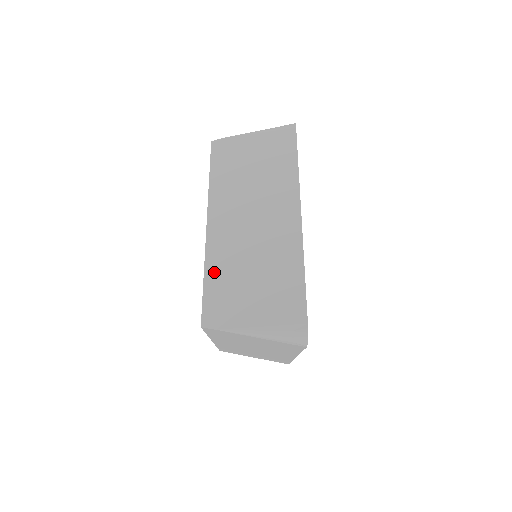
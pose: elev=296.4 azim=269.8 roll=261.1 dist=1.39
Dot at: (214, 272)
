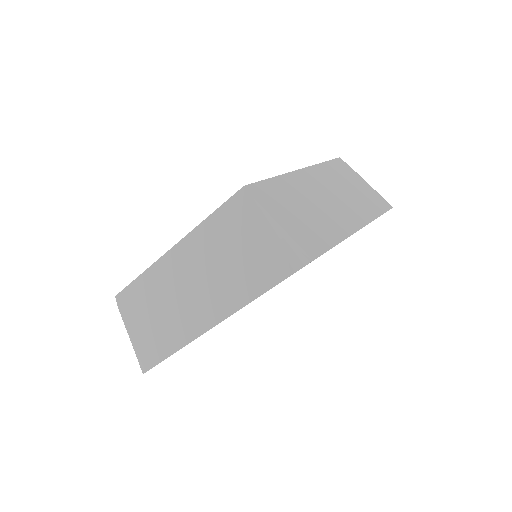
Dot at: (145, 281)
